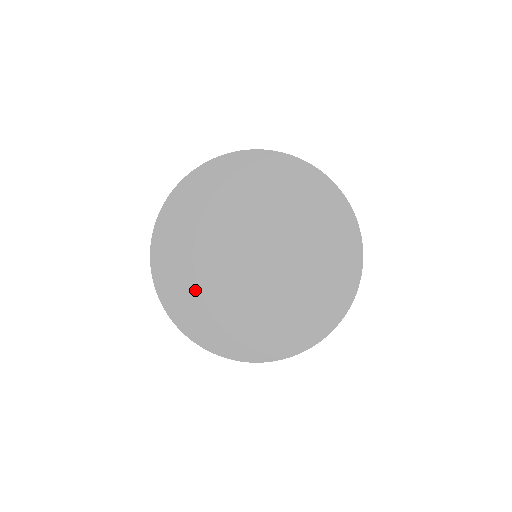
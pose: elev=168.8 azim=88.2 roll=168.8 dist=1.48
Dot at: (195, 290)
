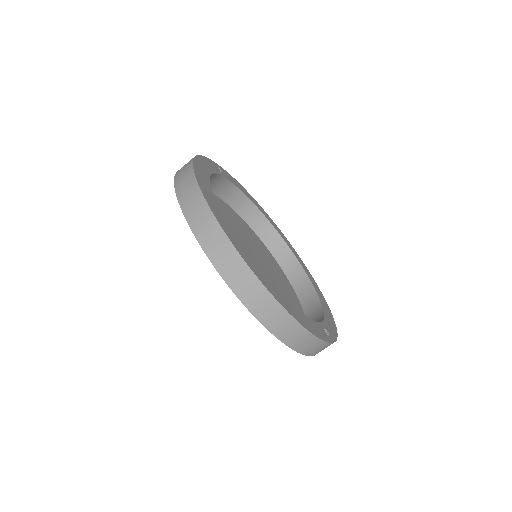
Dot at: (235, 216)
